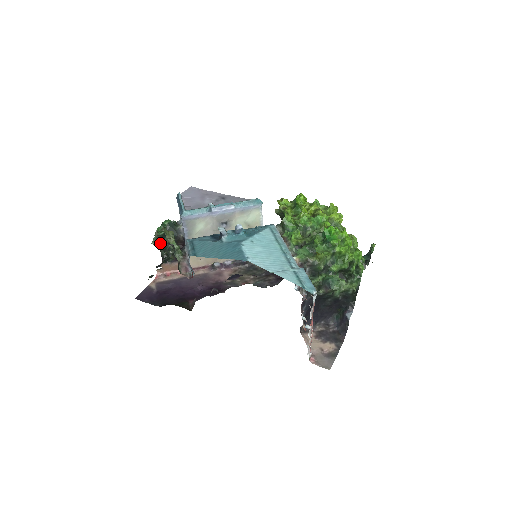
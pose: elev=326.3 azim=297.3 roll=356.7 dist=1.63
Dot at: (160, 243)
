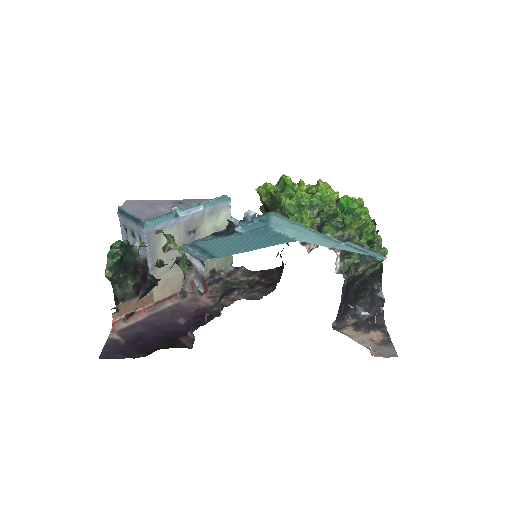
Dot at: (115, 273)
